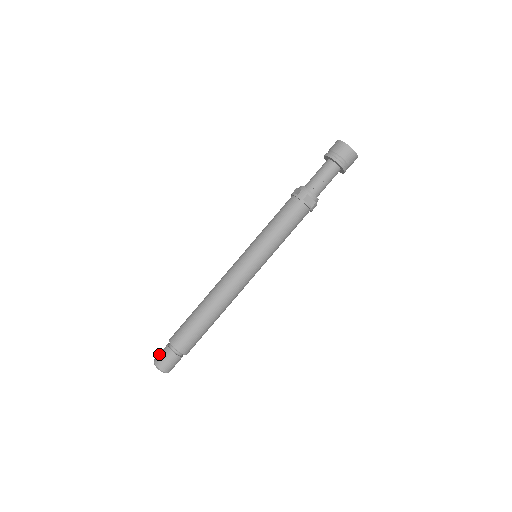
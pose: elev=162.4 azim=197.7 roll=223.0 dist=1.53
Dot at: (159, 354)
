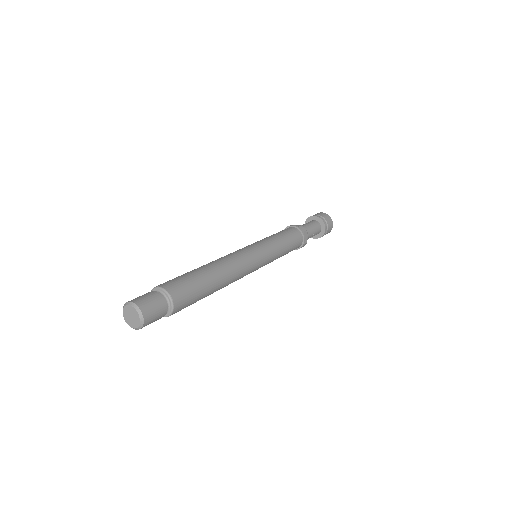
Dot at: (140, 296)
